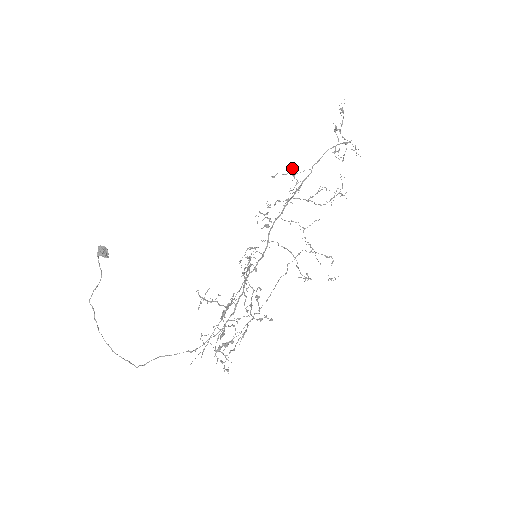
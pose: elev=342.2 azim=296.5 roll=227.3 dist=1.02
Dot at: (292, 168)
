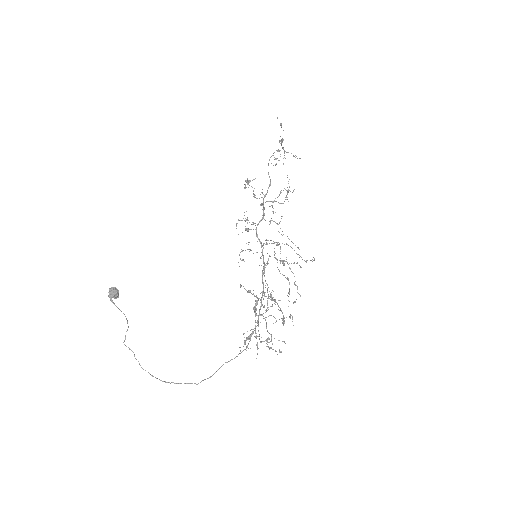
Dot at: occluded
